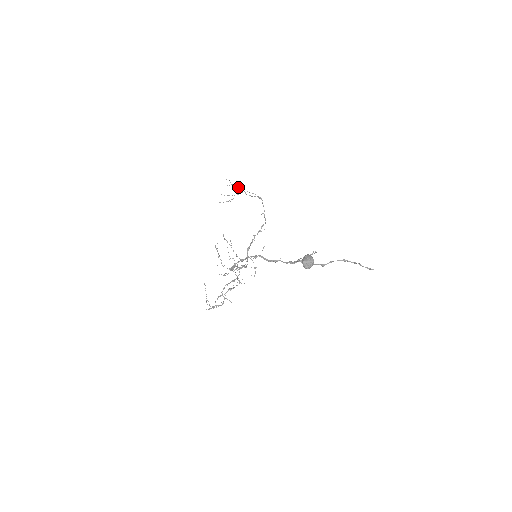
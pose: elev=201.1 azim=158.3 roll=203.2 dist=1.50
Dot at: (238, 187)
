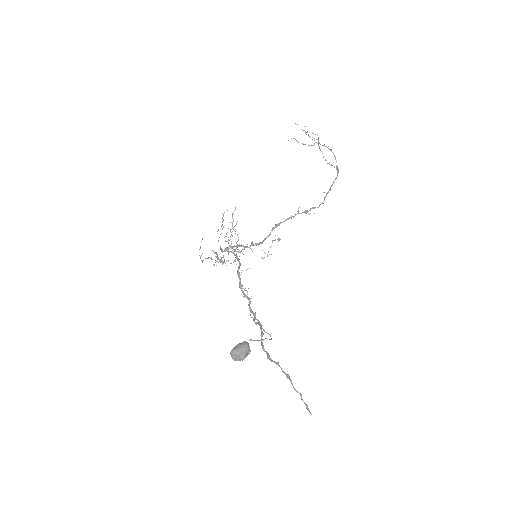
Dot at: (318, 141)
